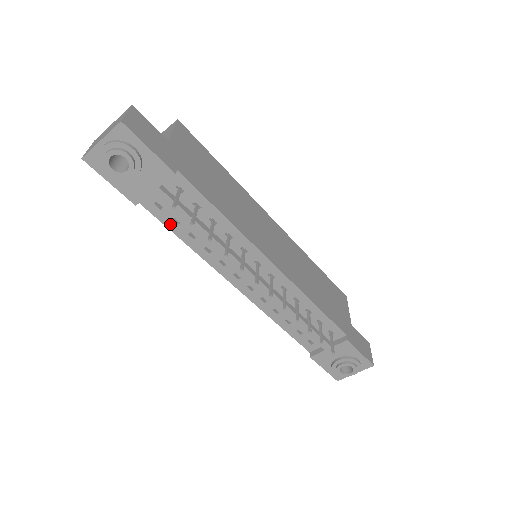
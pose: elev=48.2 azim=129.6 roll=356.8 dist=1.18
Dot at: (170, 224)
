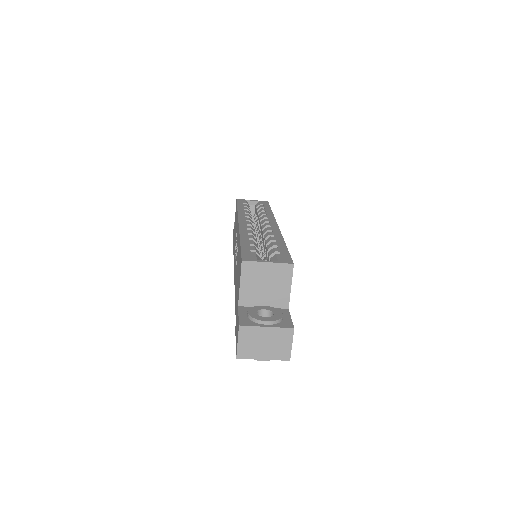
Dot at: occluded
